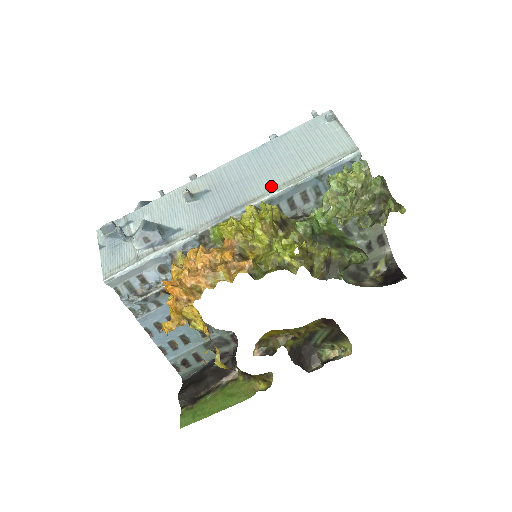
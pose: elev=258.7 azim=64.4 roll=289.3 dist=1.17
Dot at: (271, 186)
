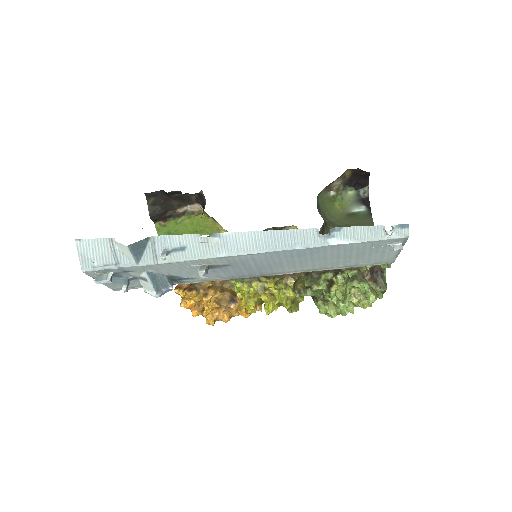
Dot at: (296, 270)
